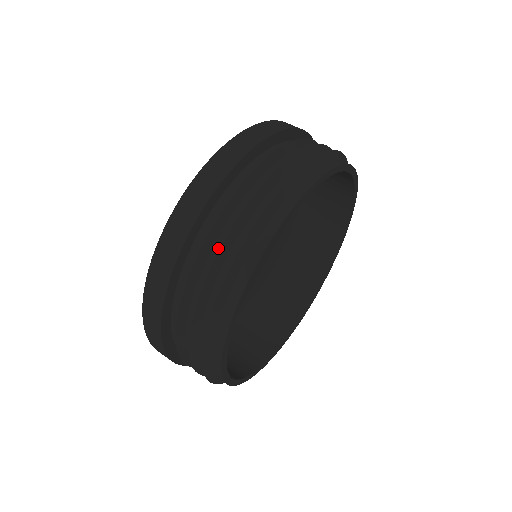
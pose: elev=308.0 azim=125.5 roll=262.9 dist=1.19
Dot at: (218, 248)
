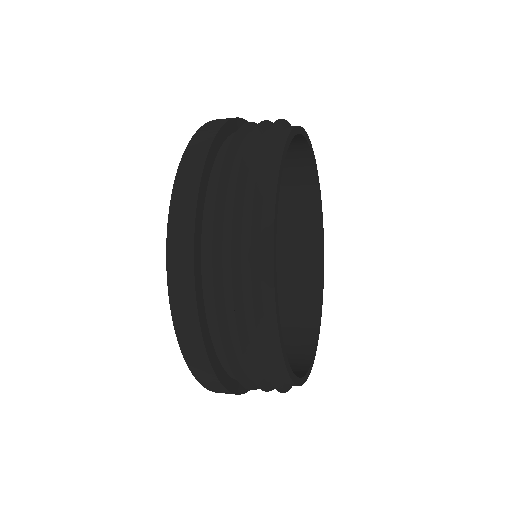
Dot at: (235, 177)
